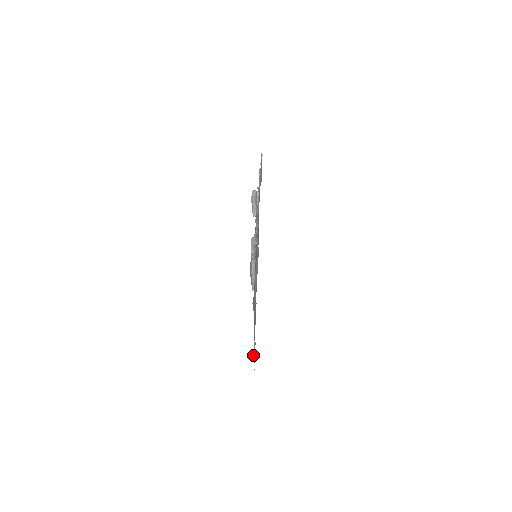
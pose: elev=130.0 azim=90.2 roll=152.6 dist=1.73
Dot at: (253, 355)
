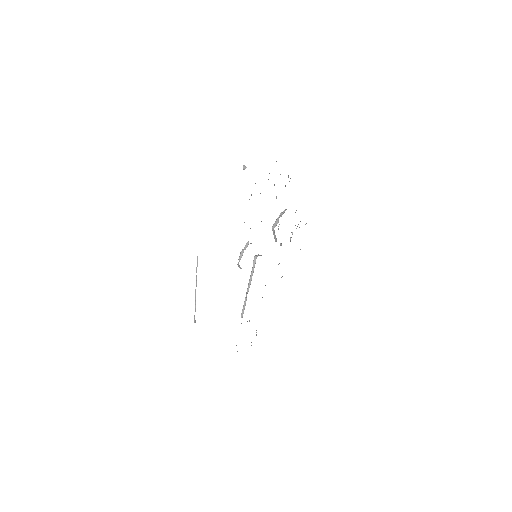
Dot at: (195, 320)
